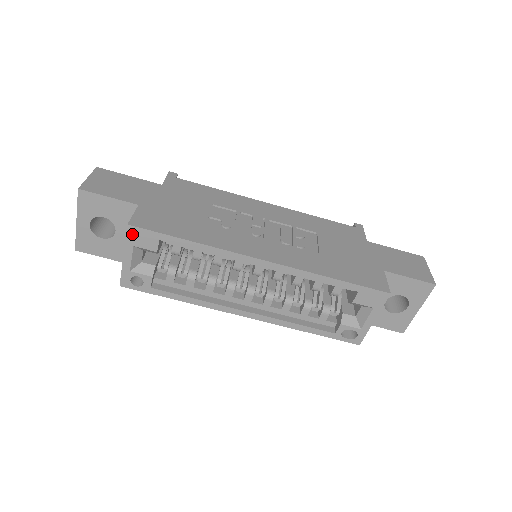
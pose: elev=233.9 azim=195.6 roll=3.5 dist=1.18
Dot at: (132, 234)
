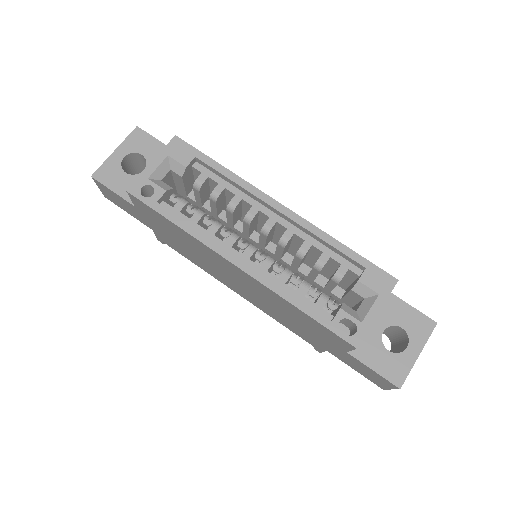
Dot at: (174, 144)
